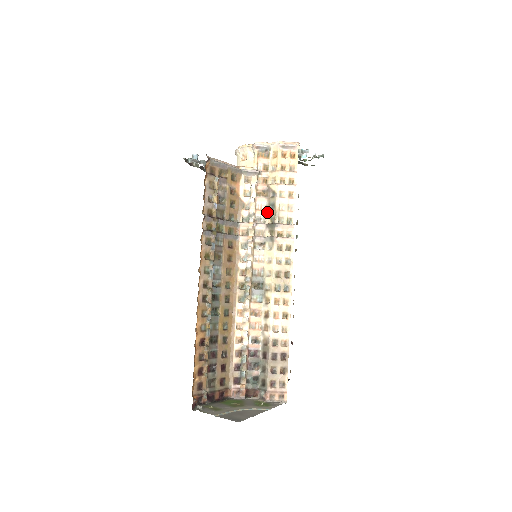
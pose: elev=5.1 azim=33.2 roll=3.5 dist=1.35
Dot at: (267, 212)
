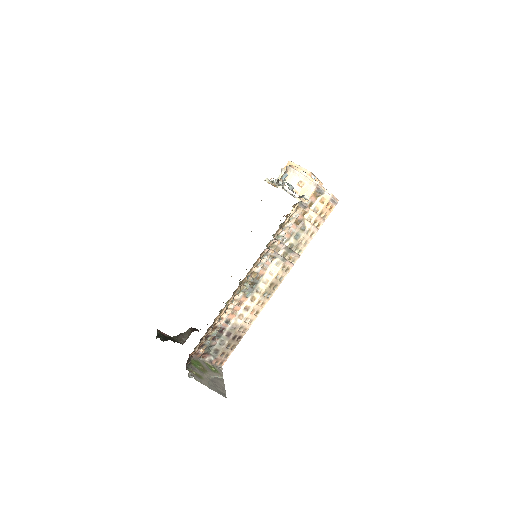
Dot at: (291, 237)
